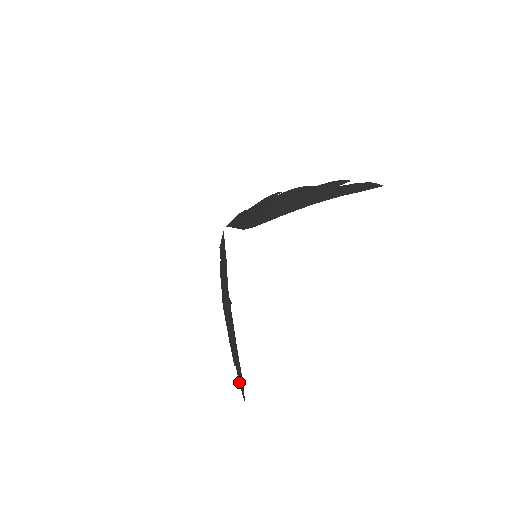
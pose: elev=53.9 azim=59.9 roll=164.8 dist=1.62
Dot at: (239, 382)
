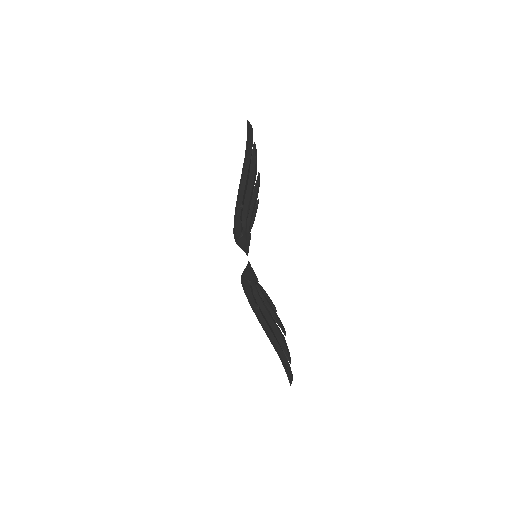
Dot at: occluded
